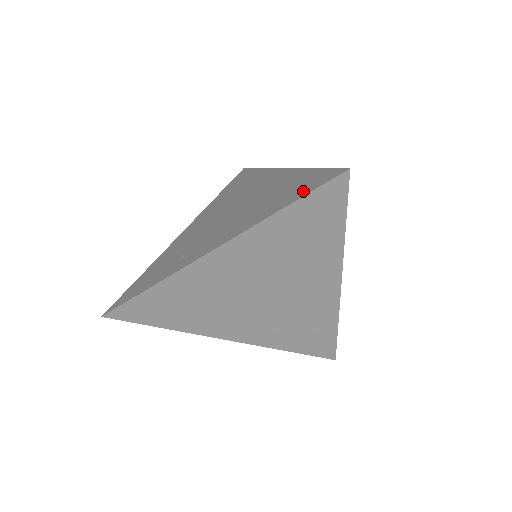
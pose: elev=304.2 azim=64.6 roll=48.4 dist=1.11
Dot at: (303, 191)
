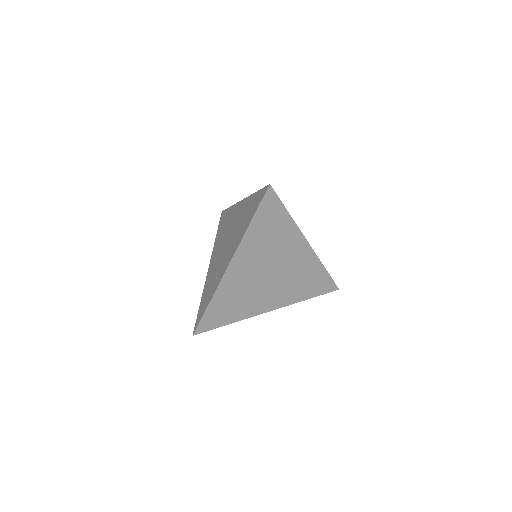
Dot at: (255, 208)
